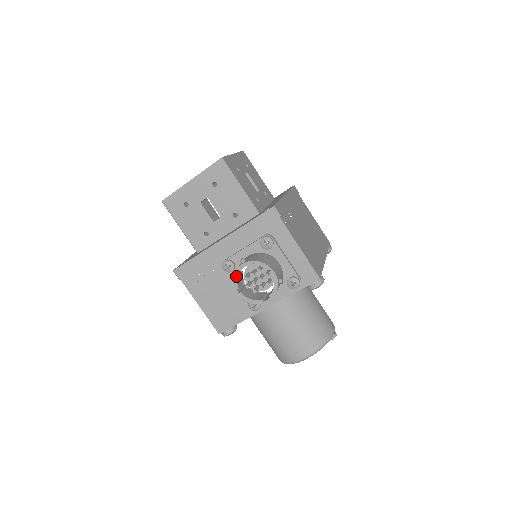
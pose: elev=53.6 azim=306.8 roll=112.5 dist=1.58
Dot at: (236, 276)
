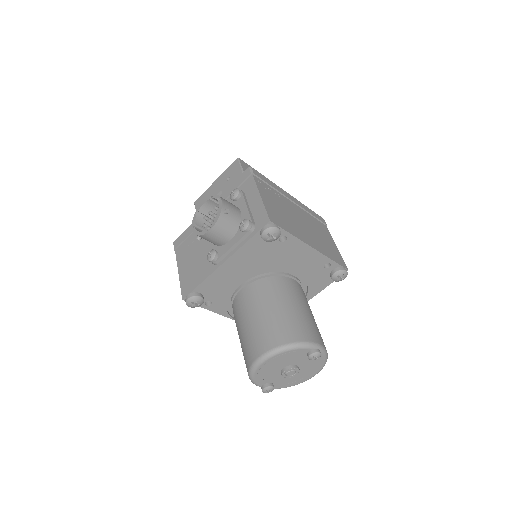
Dot at: (198, 216)
